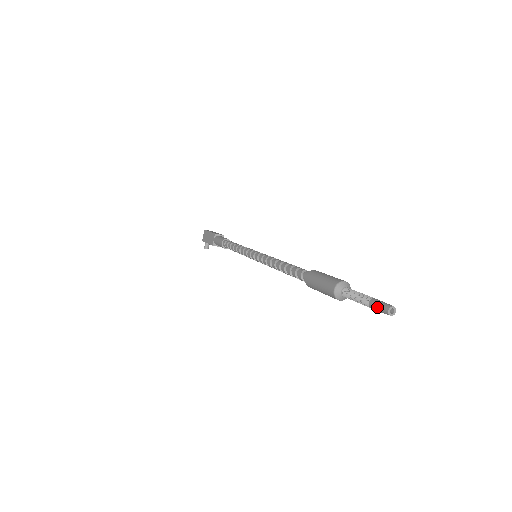
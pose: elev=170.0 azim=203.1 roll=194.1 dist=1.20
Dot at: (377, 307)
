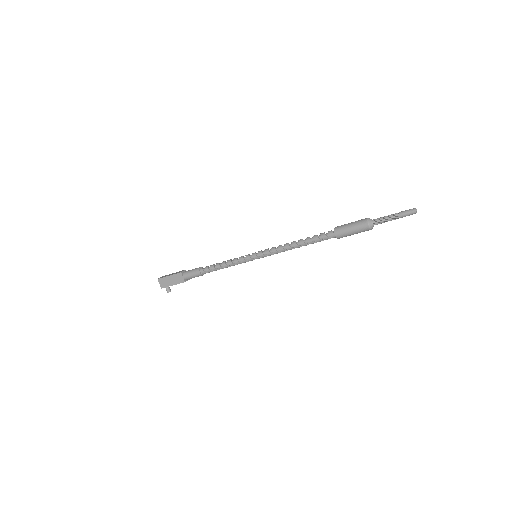
Dot at: (407, 214)
